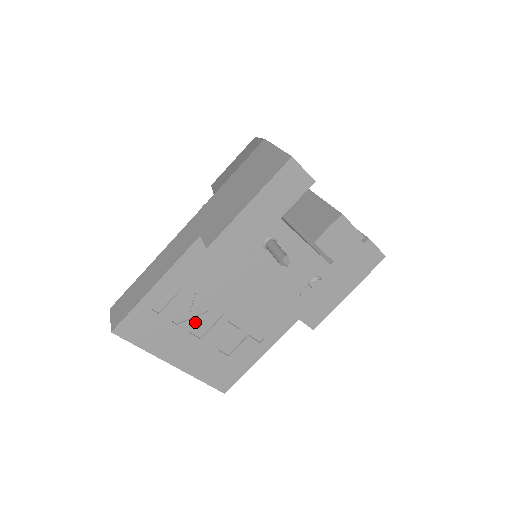
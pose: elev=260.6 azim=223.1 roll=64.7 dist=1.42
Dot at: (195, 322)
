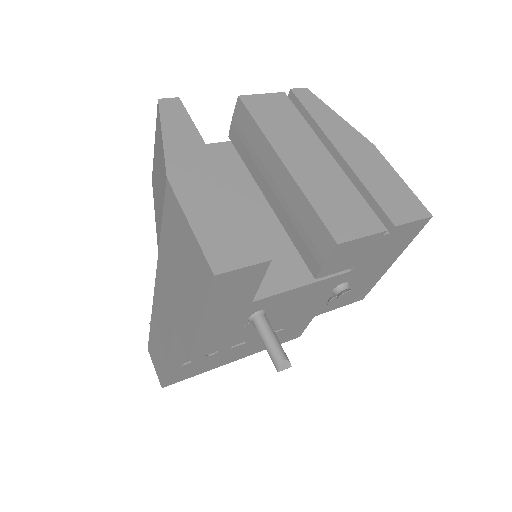
Dot at: occluded
